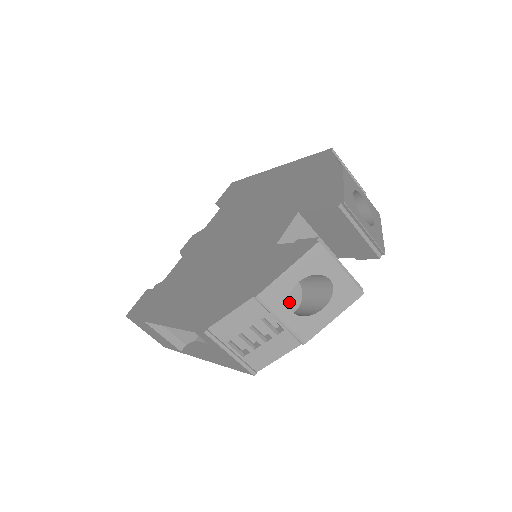
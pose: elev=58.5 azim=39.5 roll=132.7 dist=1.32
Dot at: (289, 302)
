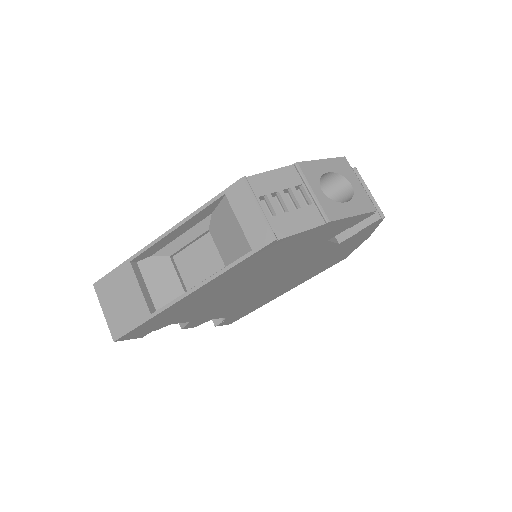
Dot at: occluded
